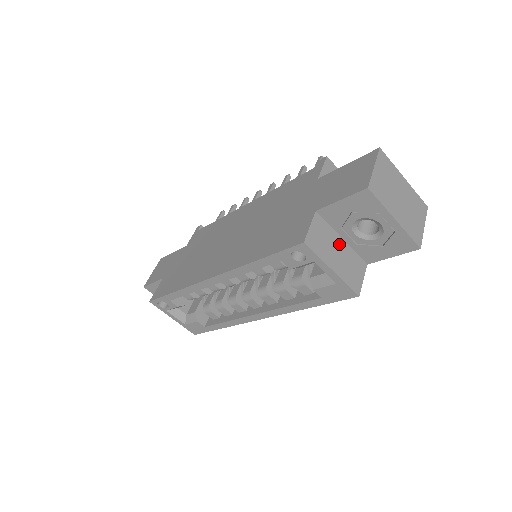
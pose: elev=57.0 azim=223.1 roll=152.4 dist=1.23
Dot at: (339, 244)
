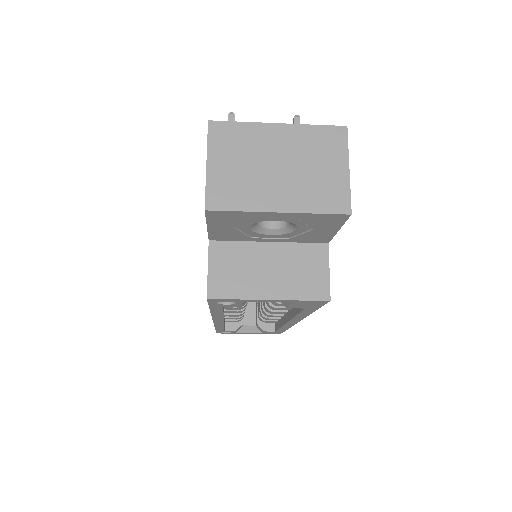
Dot at: (266, 254)
